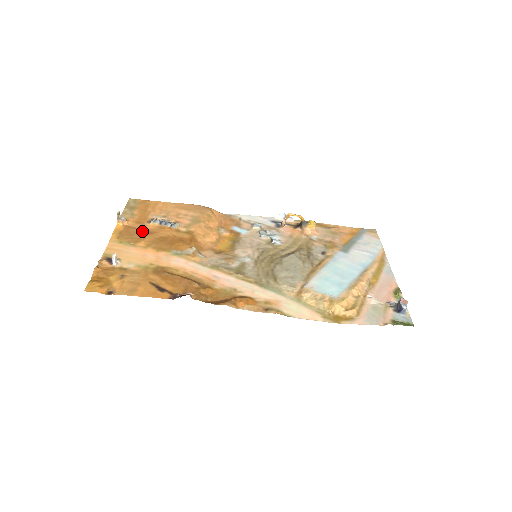
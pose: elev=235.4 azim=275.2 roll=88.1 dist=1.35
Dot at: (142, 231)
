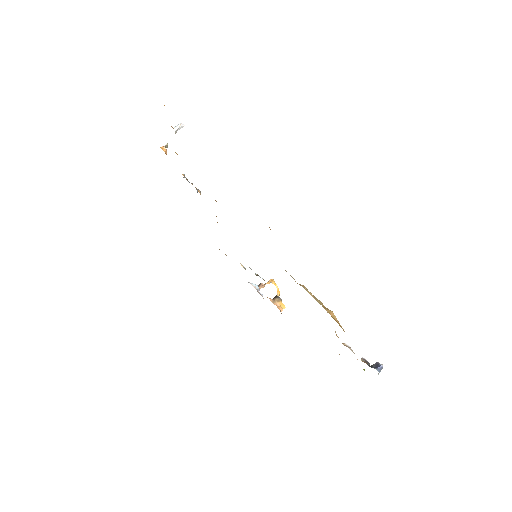
Dot at: occluded
